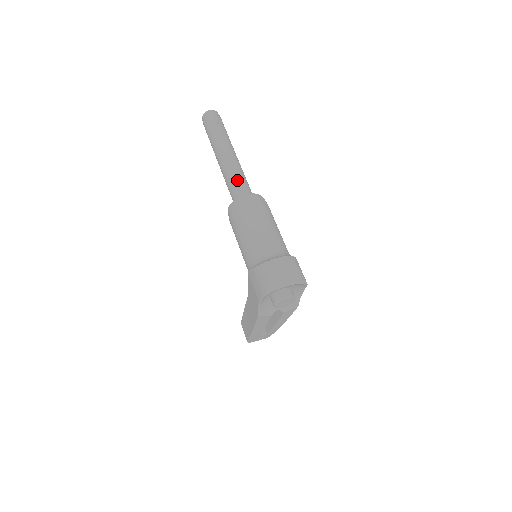
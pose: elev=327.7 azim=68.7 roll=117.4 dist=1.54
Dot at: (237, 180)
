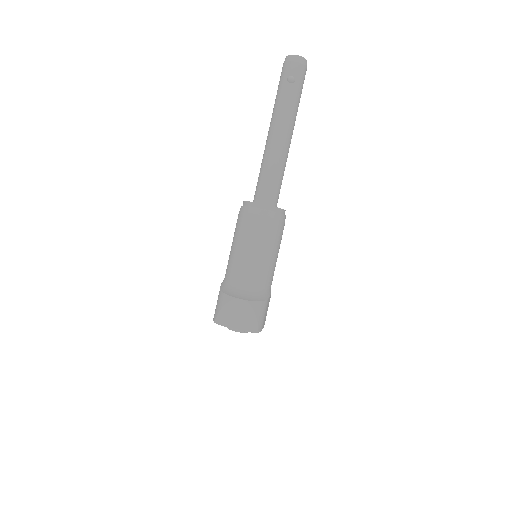
Dot at: (267, 175)
